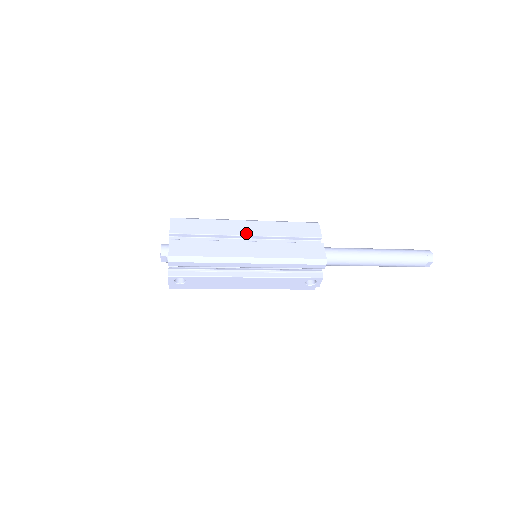
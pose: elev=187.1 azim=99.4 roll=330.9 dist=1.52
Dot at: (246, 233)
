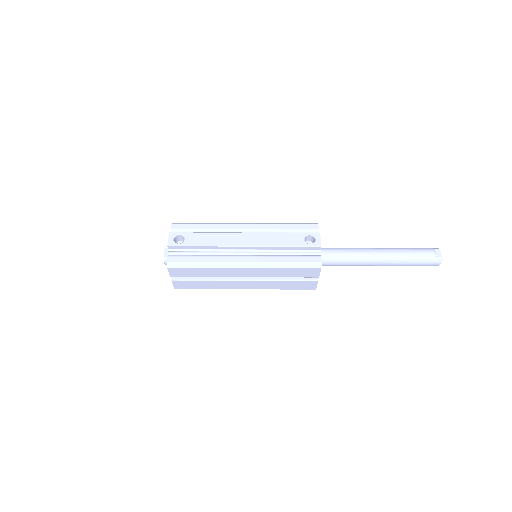
Dot at: occluded
